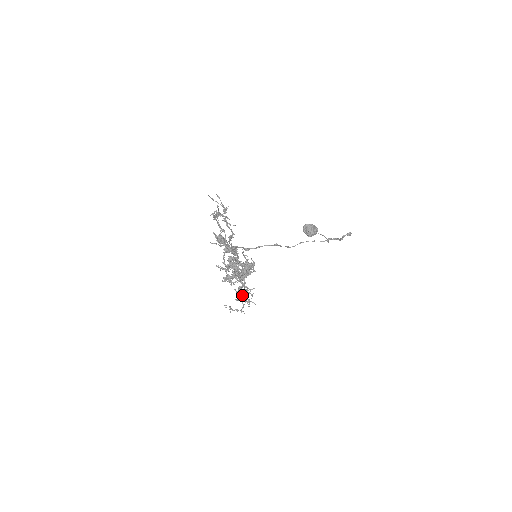
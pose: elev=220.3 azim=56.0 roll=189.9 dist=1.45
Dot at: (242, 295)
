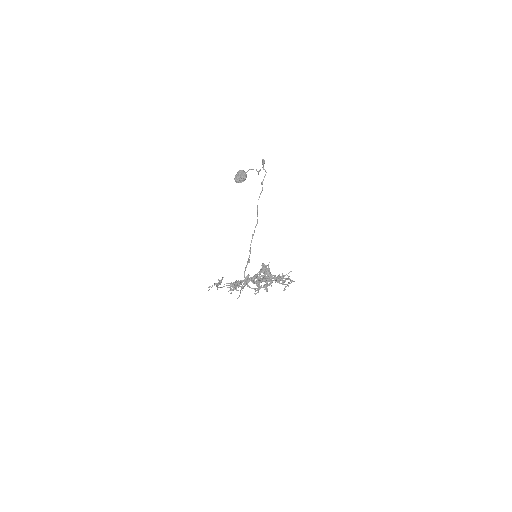
Dot at: occluded
